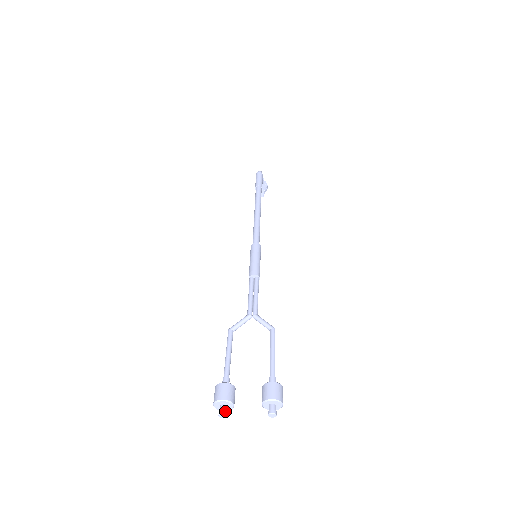
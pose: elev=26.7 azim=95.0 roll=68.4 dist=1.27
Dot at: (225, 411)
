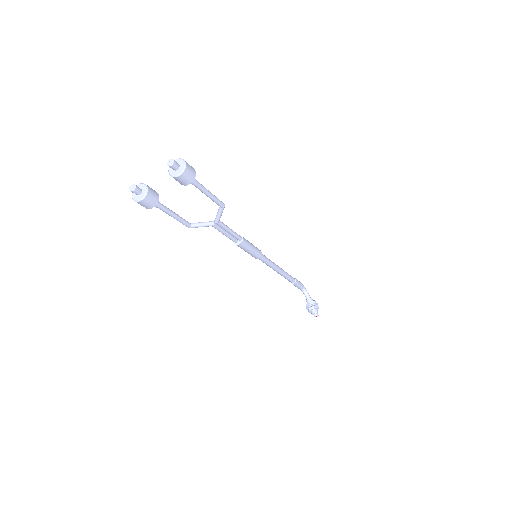
Dot at: (136, 185)
